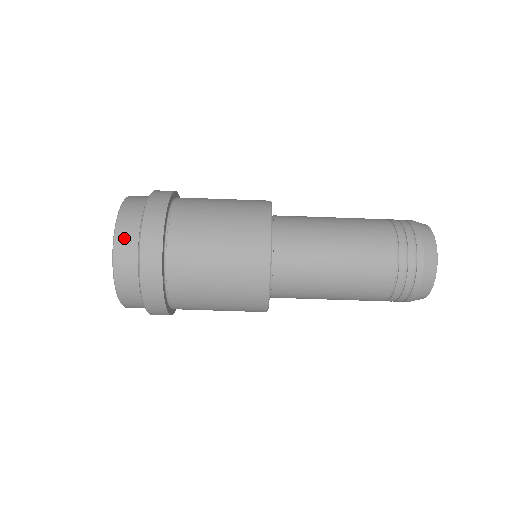
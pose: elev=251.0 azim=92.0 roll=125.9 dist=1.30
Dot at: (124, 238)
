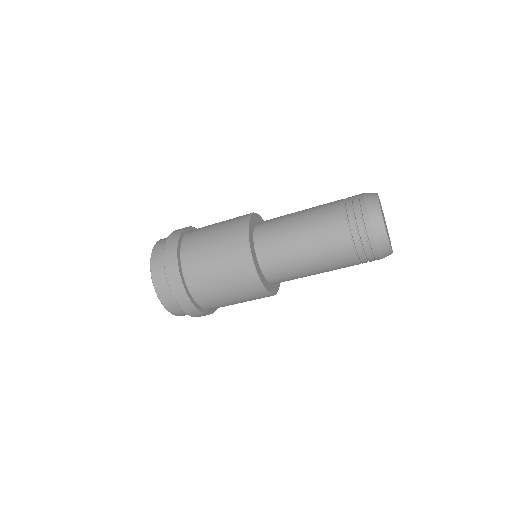
Dot at: (158, 280)
